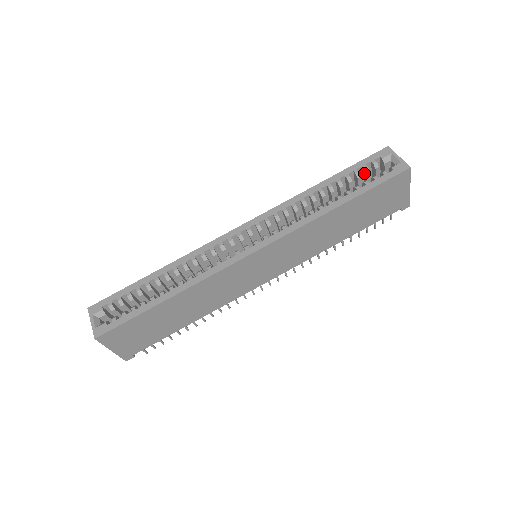
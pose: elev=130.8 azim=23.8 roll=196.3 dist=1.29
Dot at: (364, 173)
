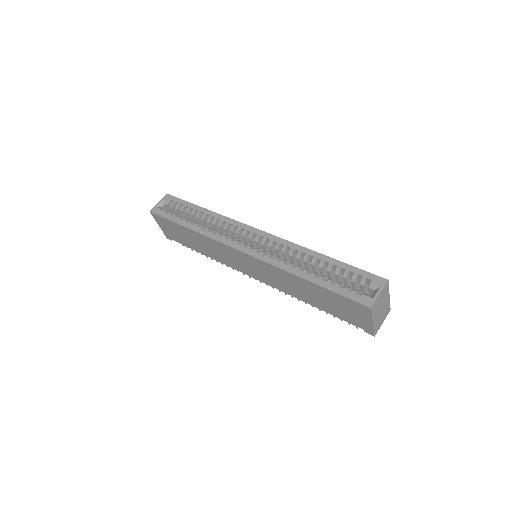
Dot at: (354, 279)
